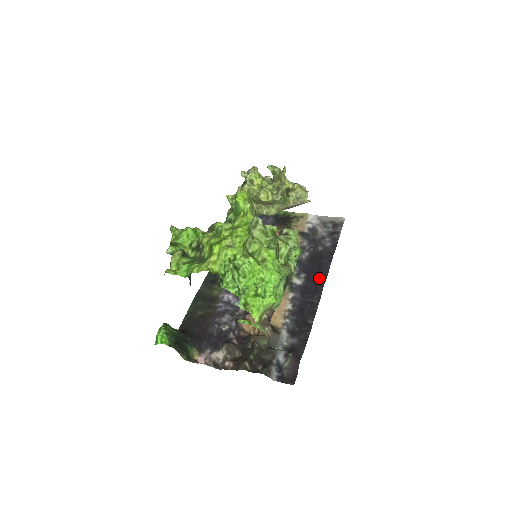
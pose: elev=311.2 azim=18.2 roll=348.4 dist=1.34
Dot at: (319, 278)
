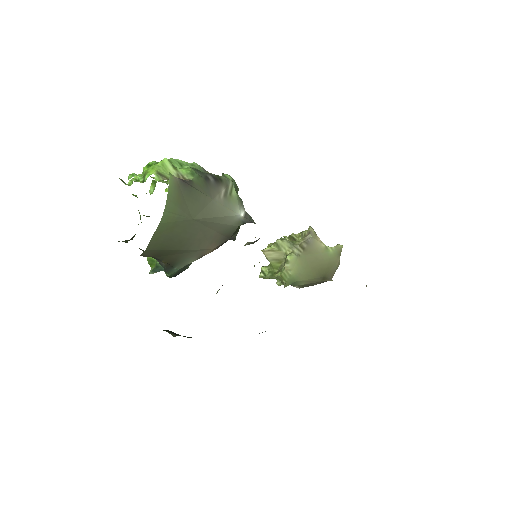
Dot at: occluded
